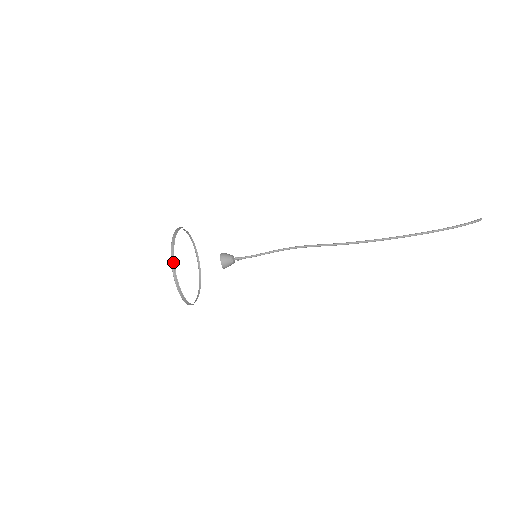
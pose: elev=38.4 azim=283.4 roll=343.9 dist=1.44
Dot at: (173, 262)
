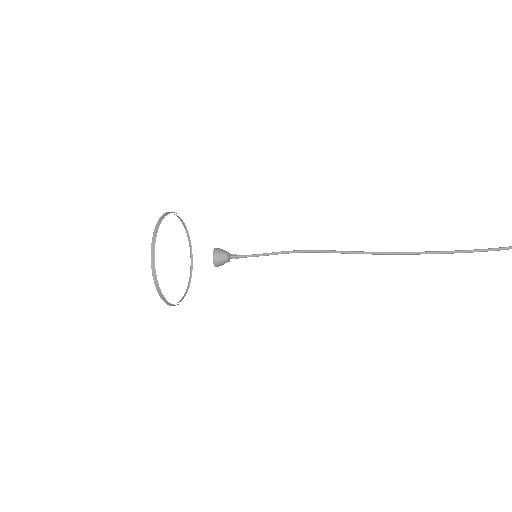
Dot at: (153, 248)
